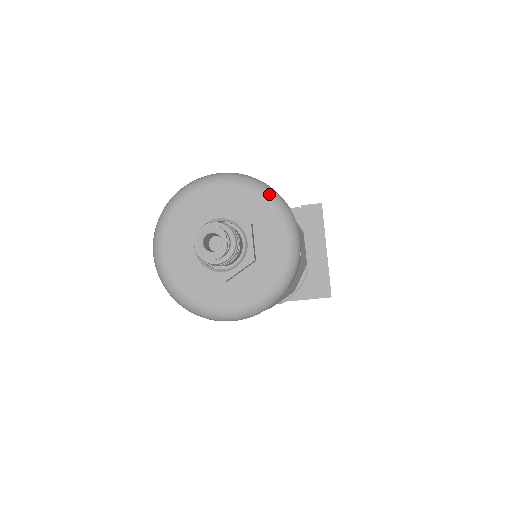
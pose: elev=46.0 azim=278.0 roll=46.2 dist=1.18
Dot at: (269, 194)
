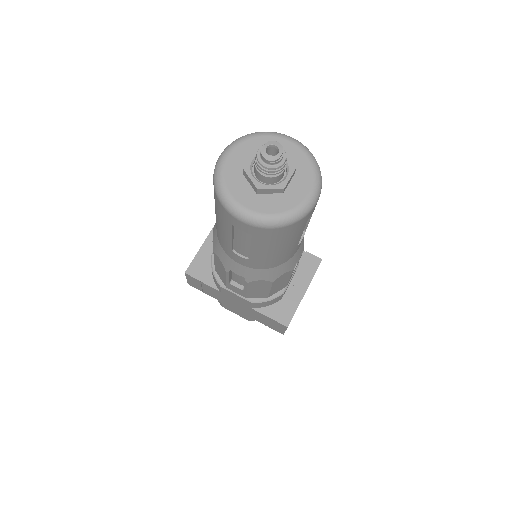
Dot at: (316, 164)
